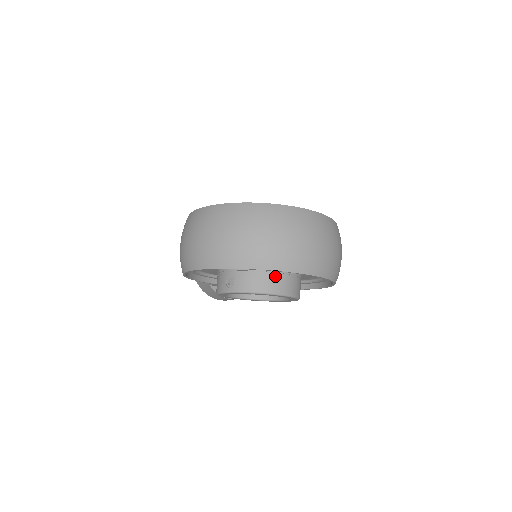
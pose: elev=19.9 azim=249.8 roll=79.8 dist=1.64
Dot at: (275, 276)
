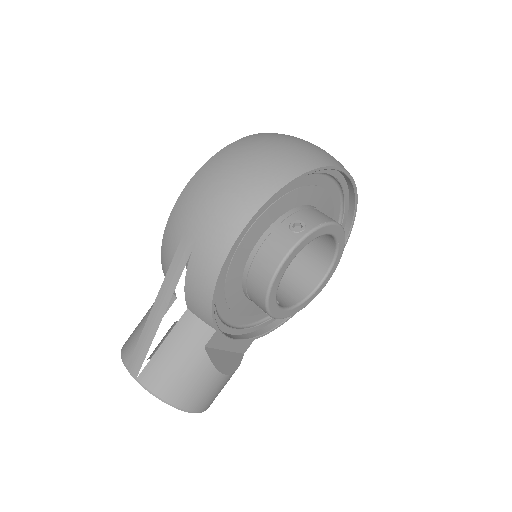
Dot at: occluded
